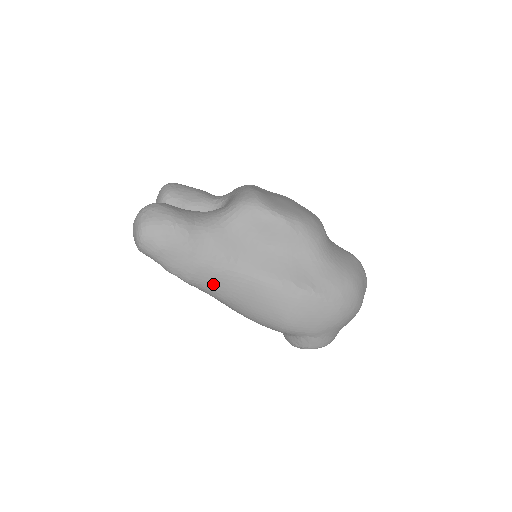
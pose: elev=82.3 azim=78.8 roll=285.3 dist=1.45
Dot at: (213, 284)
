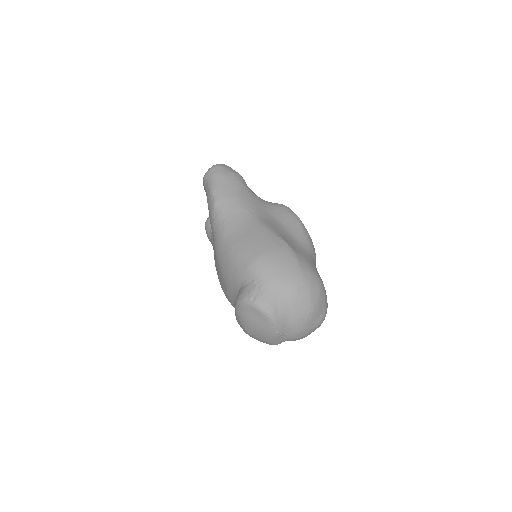
Dot at: (230, 212)
